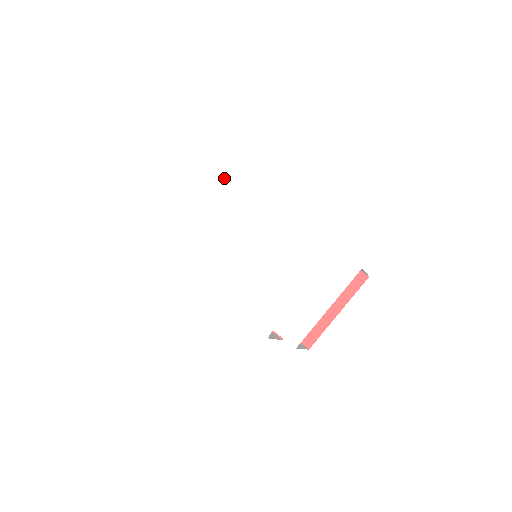
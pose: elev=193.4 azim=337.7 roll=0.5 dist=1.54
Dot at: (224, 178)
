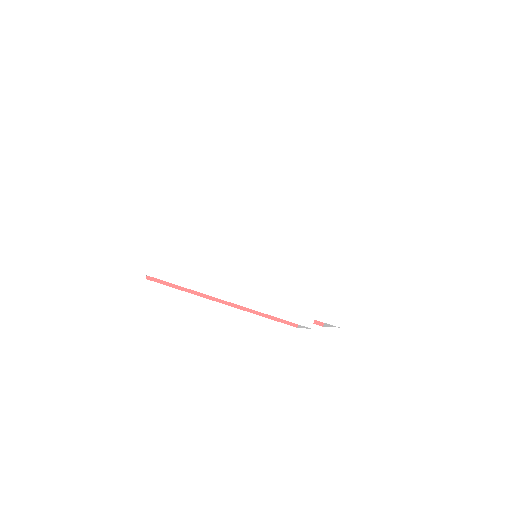
Dot at: (204, 181)
